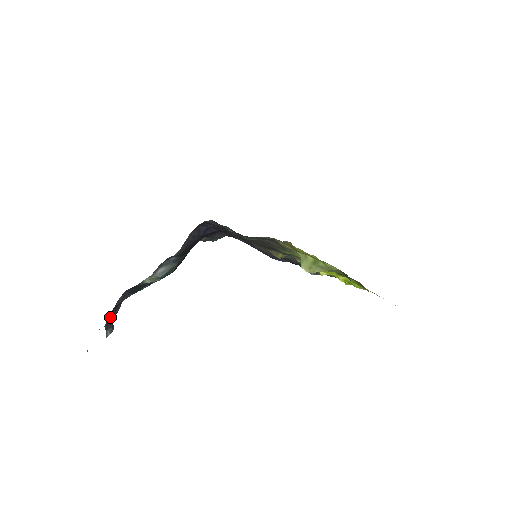
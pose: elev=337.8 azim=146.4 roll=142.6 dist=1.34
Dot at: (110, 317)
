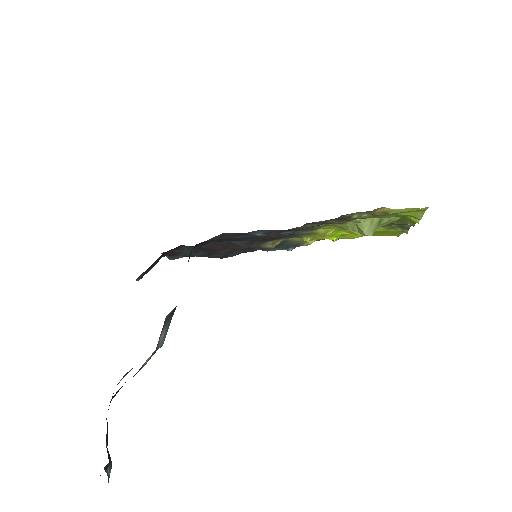
Dot at: (107, 448)
